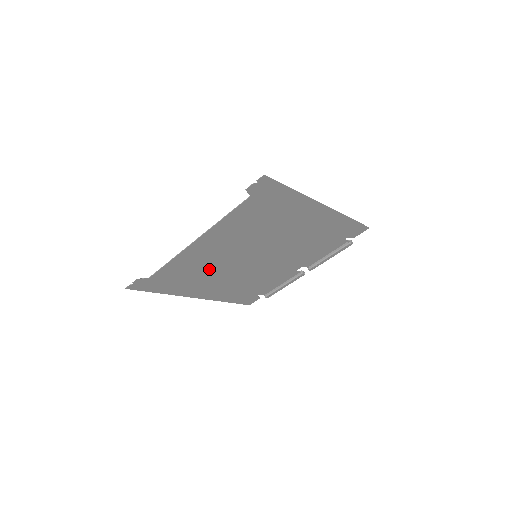
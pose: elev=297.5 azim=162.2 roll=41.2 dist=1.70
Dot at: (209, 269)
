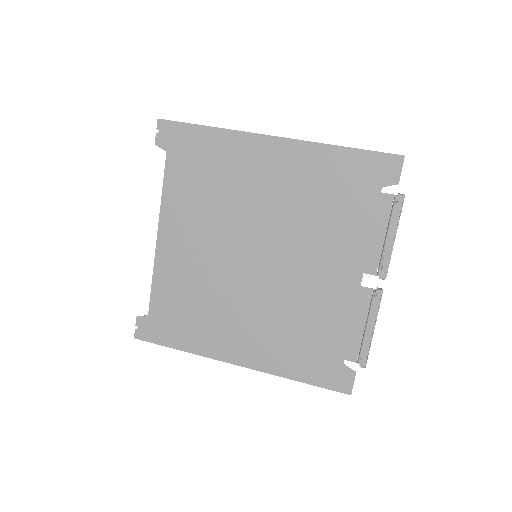
Dot at: (210, 292)
